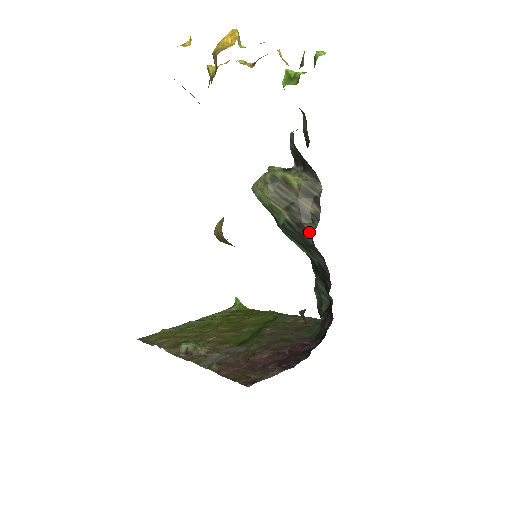
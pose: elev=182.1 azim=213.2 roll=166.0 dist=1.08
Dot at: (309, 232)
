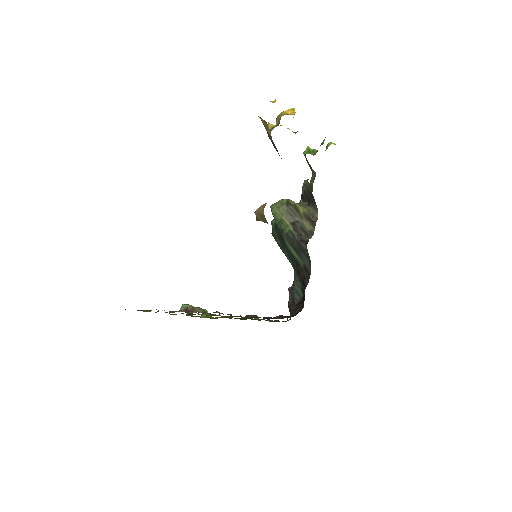
Dot at: (305, 241)
